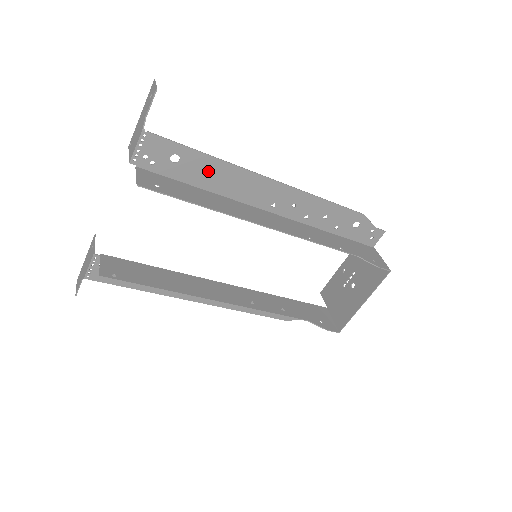
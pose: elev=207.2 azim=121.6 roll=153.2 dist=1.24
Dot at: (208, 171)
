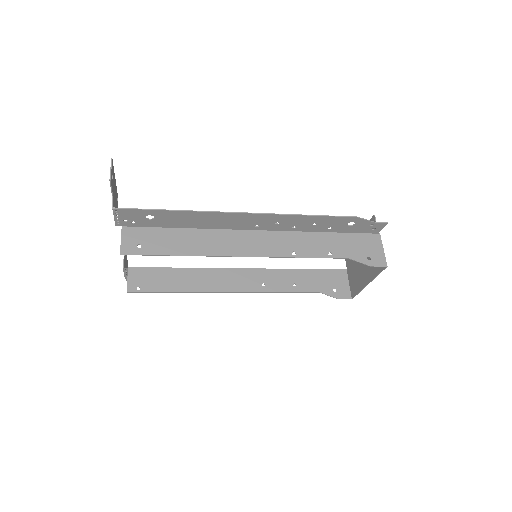
Dot at: (183, 218)
